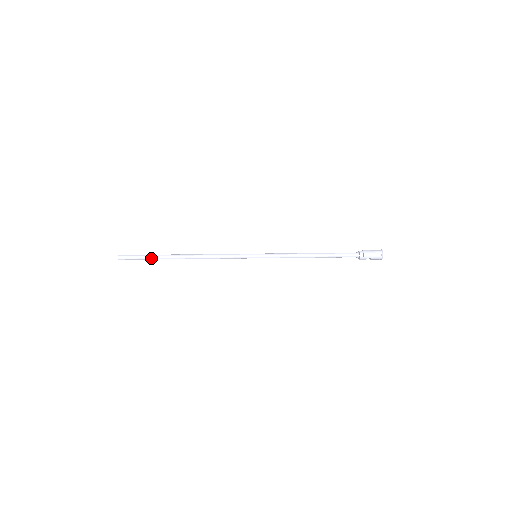
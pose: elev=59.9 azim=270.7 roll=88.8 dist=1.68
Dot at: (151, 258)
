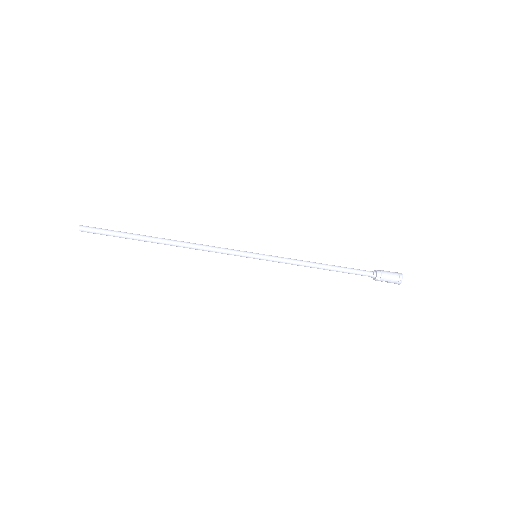
Dot at: (123, 237)
